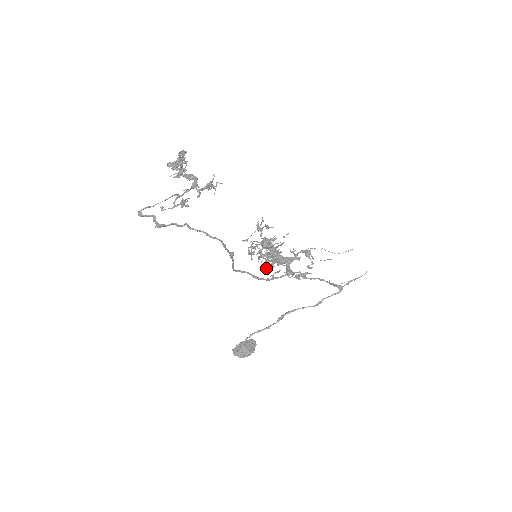
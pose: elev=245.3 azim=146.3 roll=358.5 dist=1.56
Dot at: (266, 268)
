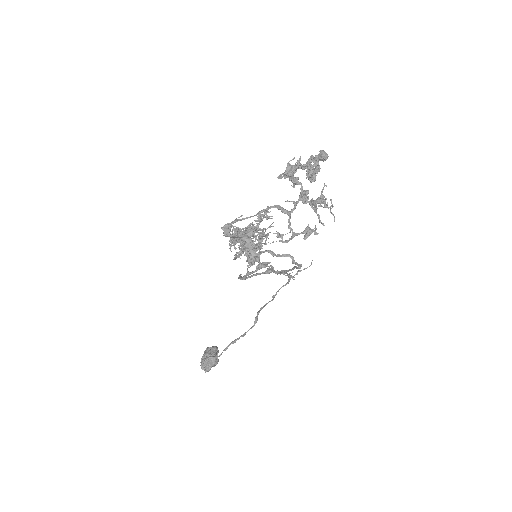
Dot at: (236, 258)
